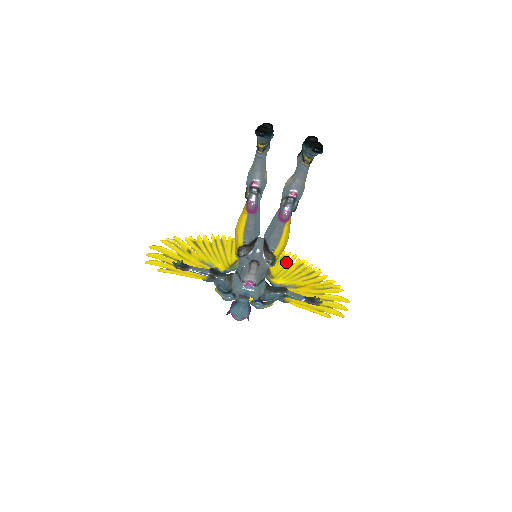
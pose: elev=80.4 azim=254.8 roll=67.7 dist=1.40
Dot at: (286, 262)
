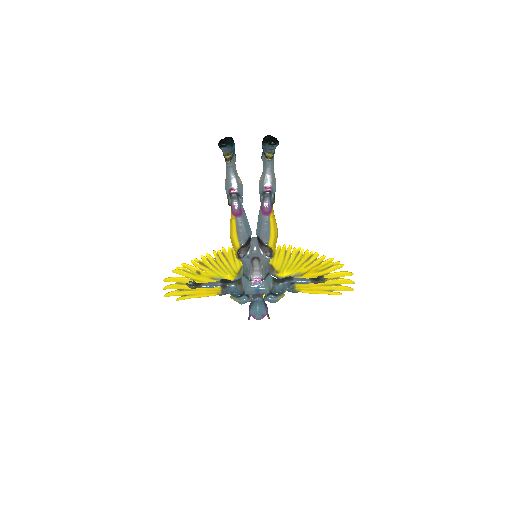
Dot at: (284, 254)
